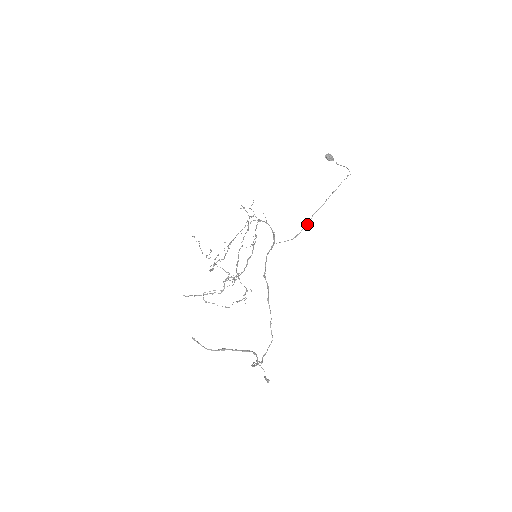
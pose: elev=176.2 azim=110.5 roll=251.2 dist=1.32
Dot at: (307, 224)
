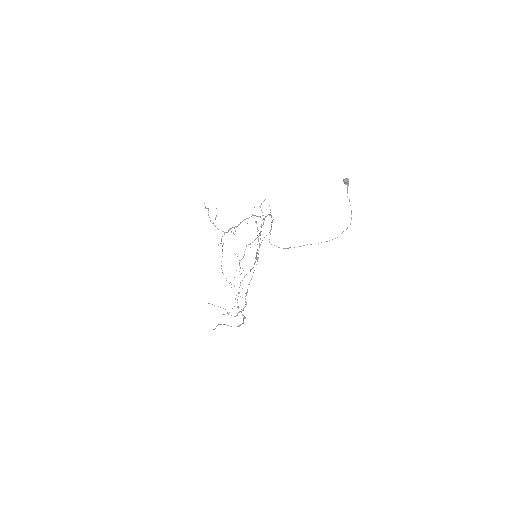
Dot at: (300, 246)
